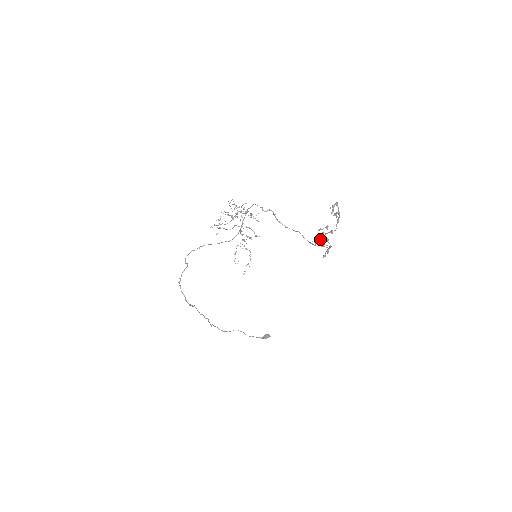
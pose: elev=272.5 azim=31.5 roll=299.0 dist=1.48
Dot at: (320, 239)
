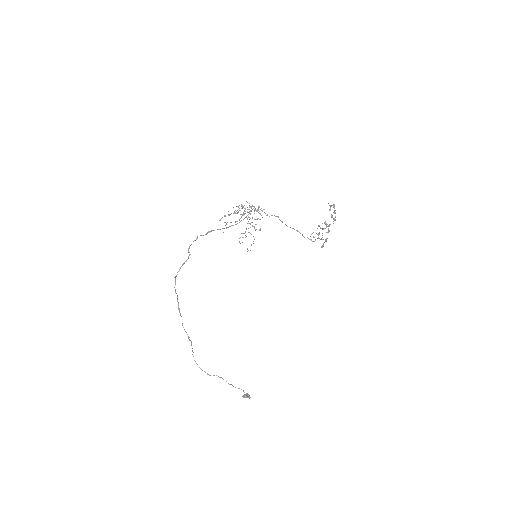
Dot at: (318, 235)
